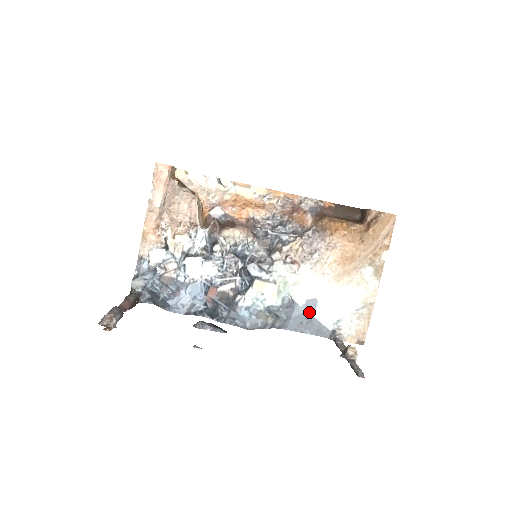
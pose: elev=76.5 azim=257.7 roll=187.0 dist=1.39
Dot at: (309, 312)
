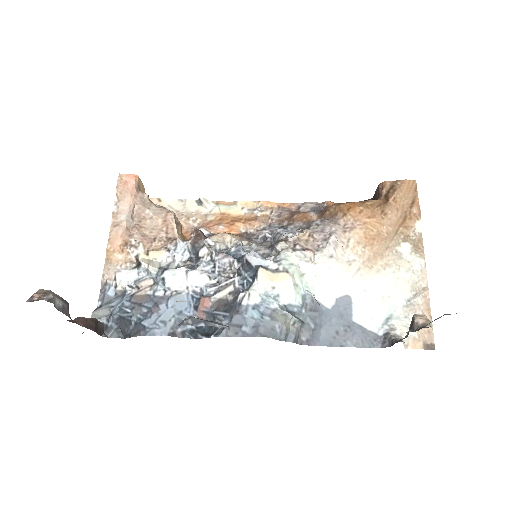
Dot at: (344, 315)
